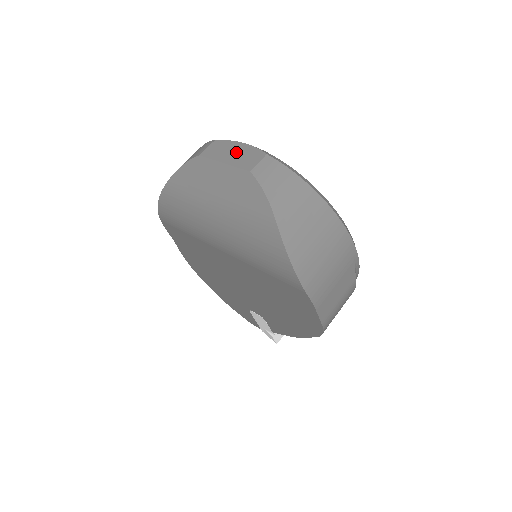
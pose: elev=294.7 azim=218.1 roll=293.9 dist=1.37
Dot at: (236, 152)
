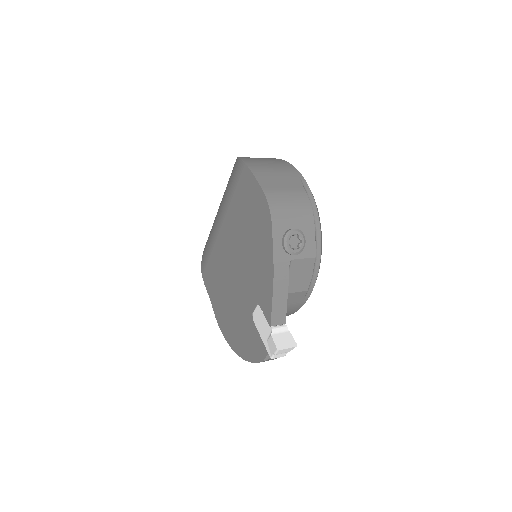
Dot at: occluded
